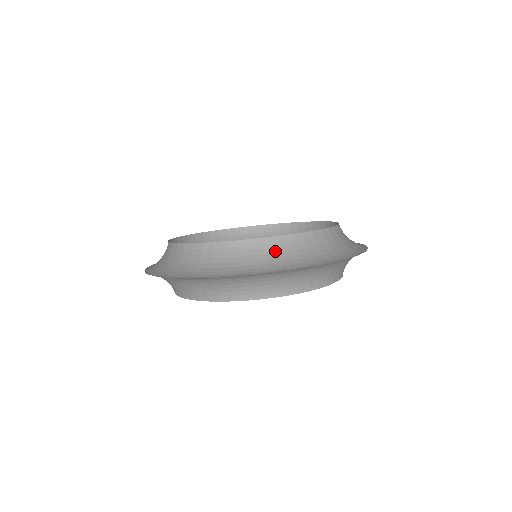
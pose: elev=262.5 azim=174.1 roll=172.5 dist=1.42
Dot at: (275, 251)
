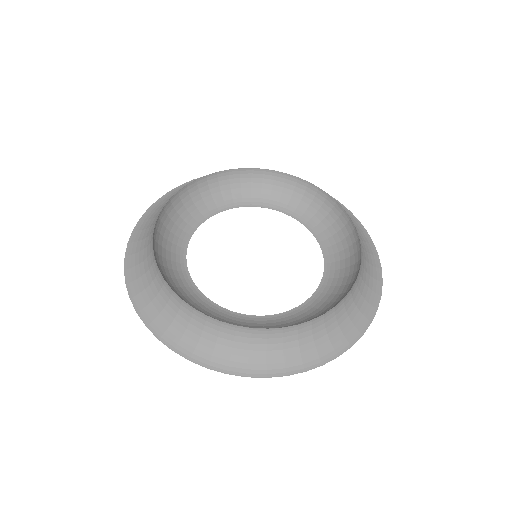
Dot at: (305, 336)
